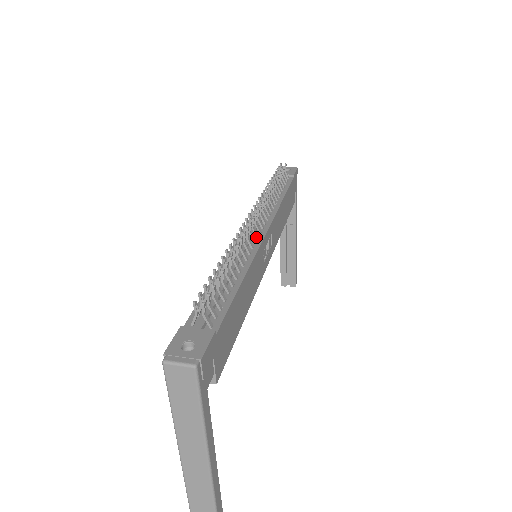
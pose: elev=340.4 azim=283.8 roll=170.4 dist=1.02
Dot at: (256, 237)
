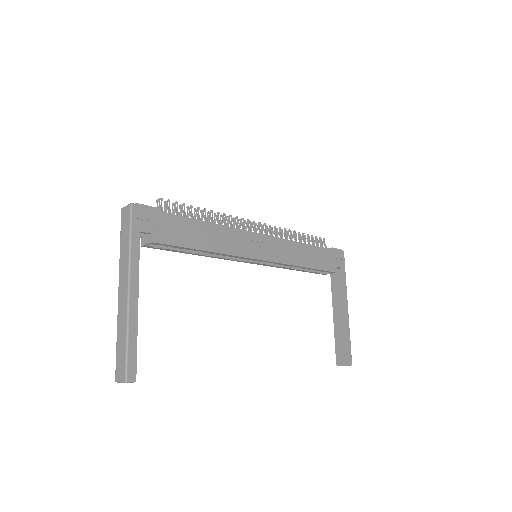
Dot at: occluded
